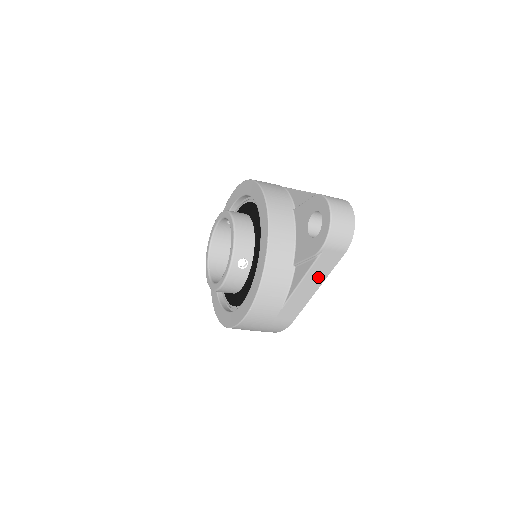
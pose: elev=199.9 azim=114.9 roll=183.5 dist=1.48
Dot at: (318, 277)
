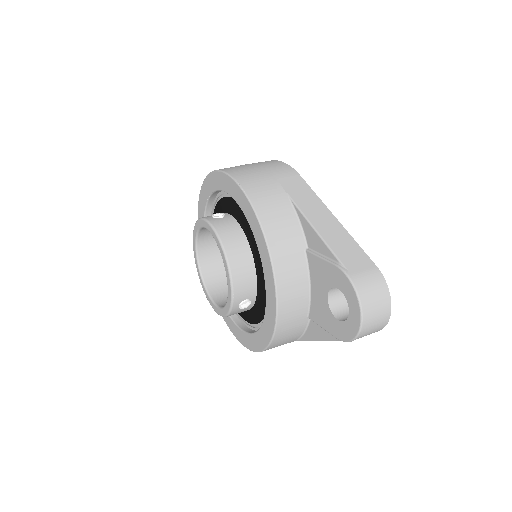
Dot at: occluded
